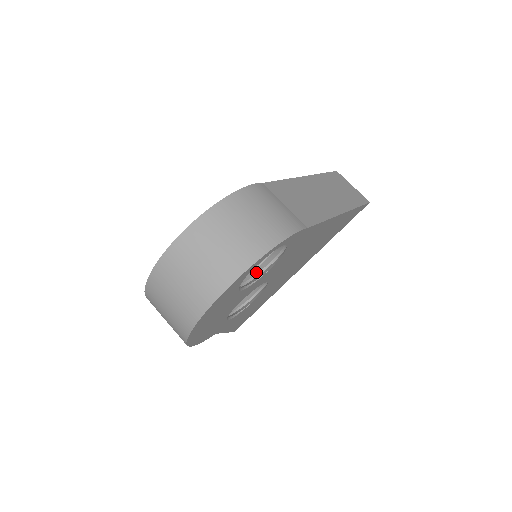
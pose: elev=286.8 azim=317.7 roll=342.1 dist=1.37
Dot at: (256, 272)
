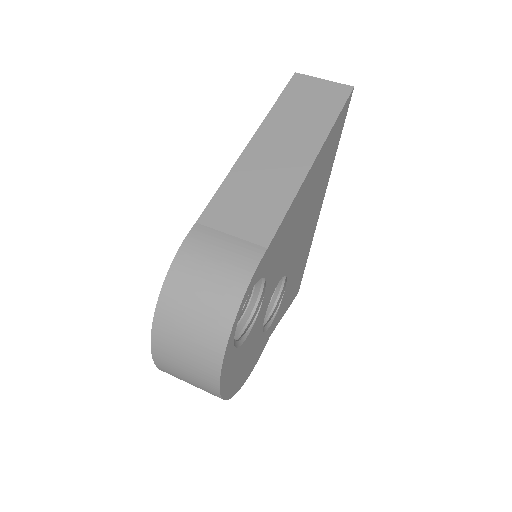
Dot at: (255, 298)
